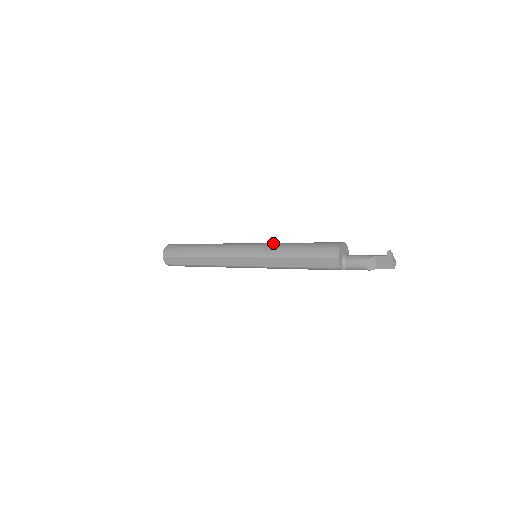
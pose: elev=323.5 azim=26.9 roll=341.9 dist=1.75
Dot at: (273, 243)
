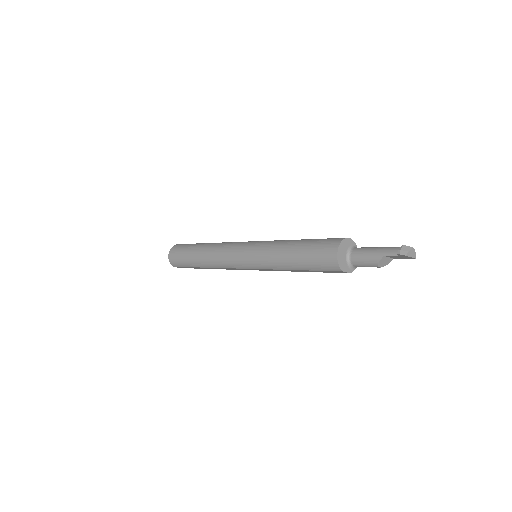
Dot at: (264, 250)
